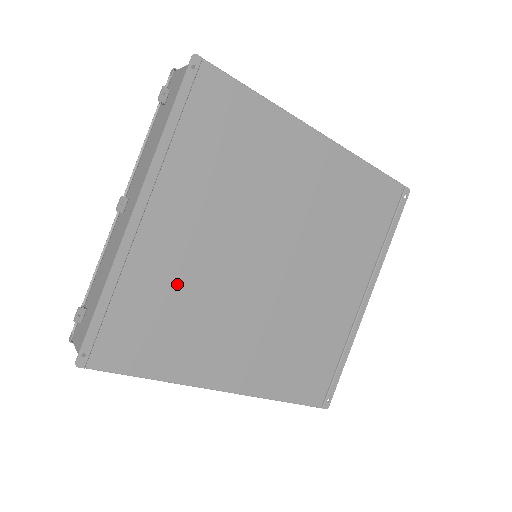
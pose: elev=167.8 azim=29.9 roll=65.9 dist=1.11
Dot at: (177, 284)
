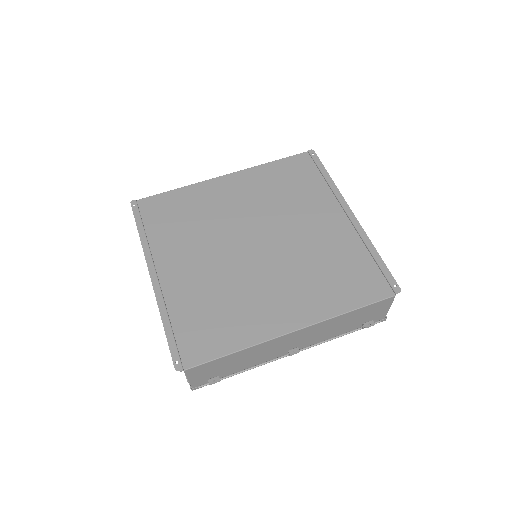
Dot at: (205, 293)
